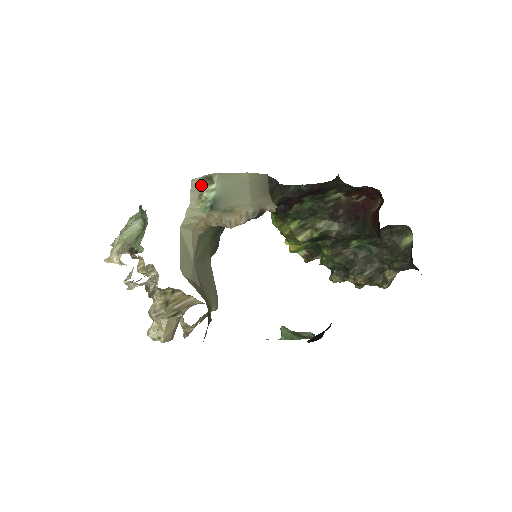
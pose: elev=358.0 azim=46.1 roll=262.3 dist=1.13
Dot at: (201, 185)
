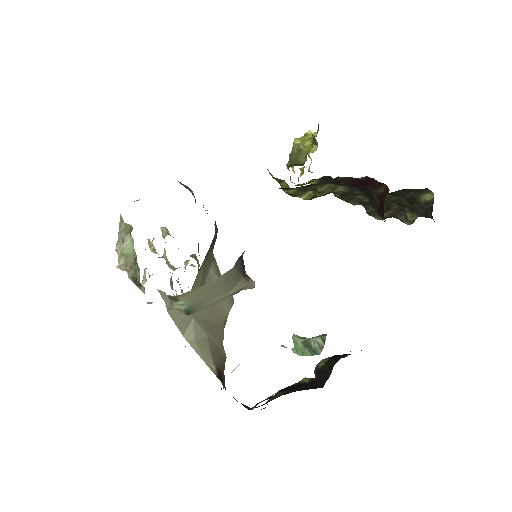
Dot at: (168, 298)
